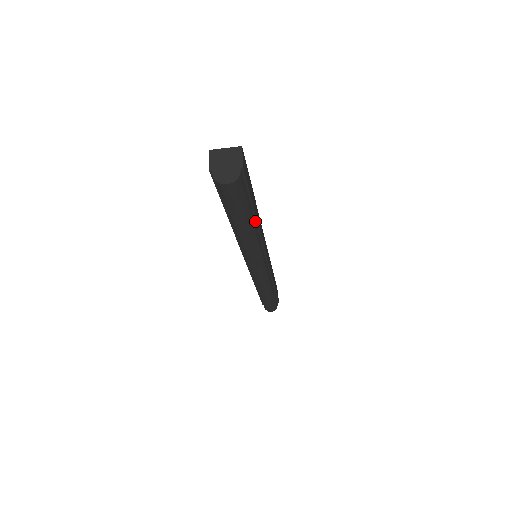
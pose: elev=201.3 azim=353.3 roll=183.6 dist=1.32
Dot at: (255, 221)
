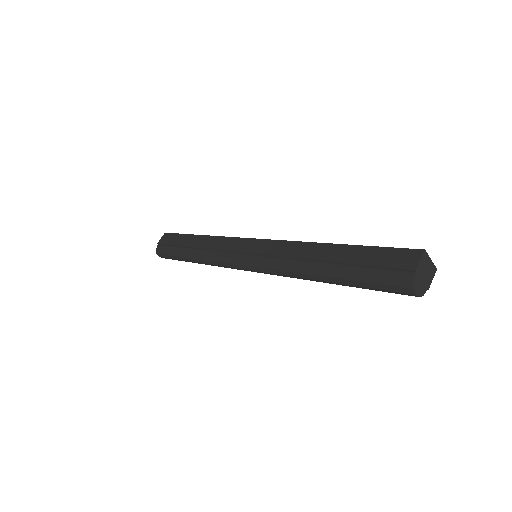
Dot at: occluded
